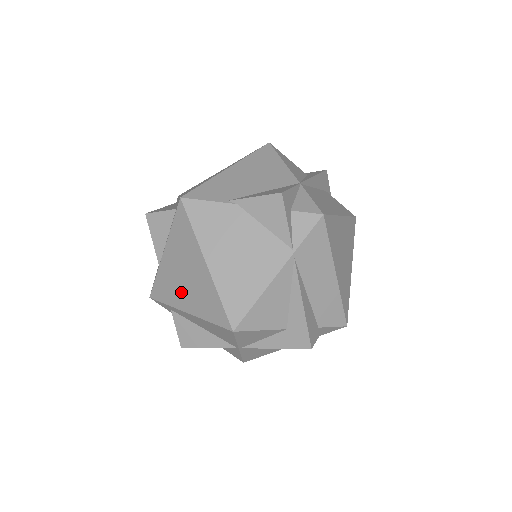
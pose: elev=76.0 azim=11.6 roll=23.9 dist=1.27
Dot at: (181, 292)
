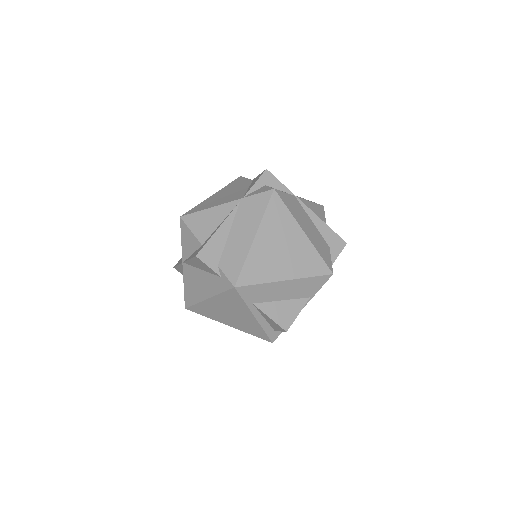
Dot at: occluded
